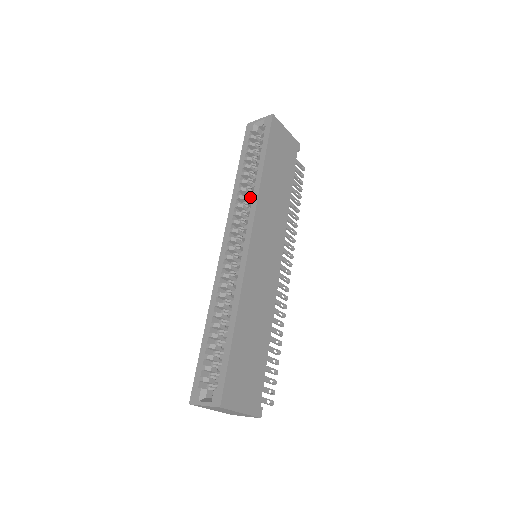
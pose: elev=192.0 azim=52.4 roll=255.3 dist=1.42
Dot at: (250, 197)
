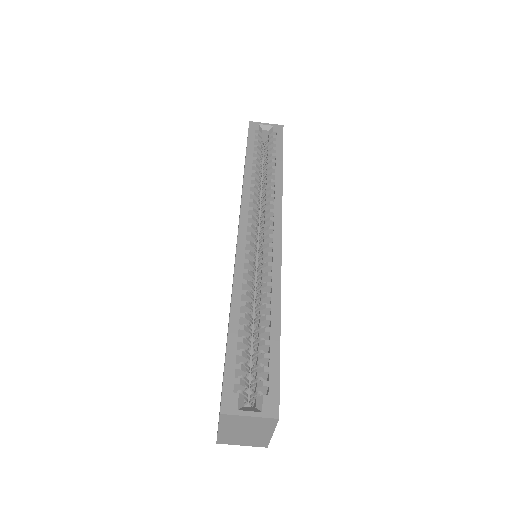
Dot at: (267, 191)
